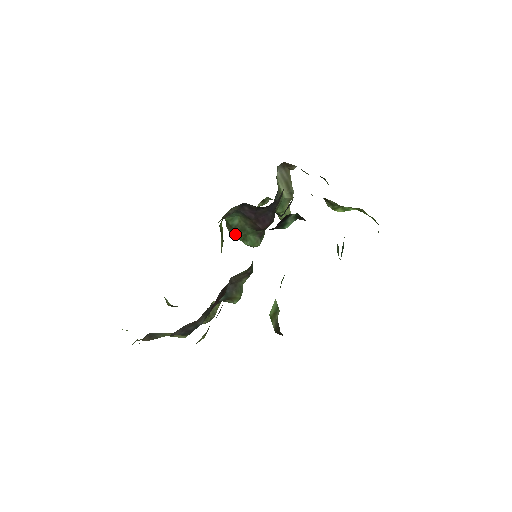
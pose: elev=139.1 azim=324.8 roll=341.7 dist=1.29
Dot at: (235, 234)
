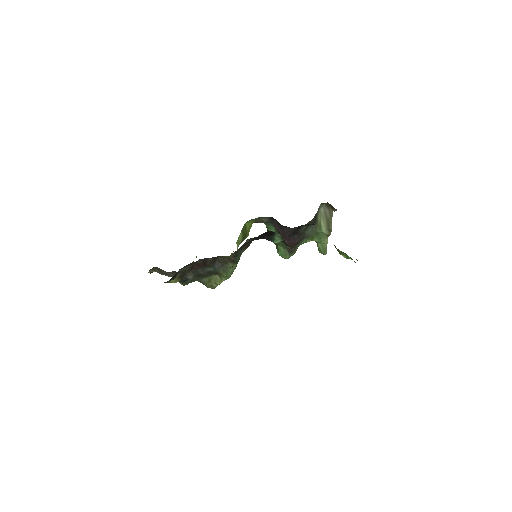
Dot at: occluded
